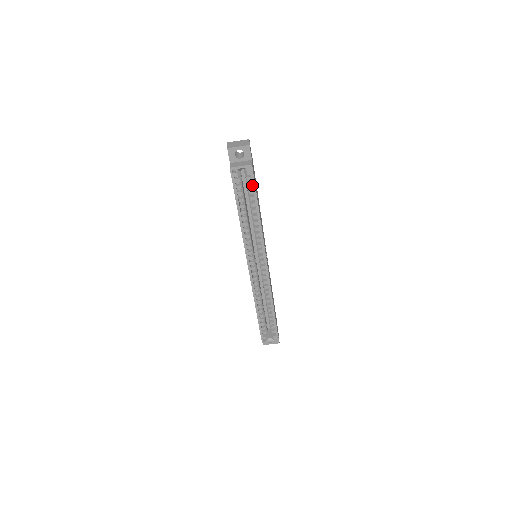
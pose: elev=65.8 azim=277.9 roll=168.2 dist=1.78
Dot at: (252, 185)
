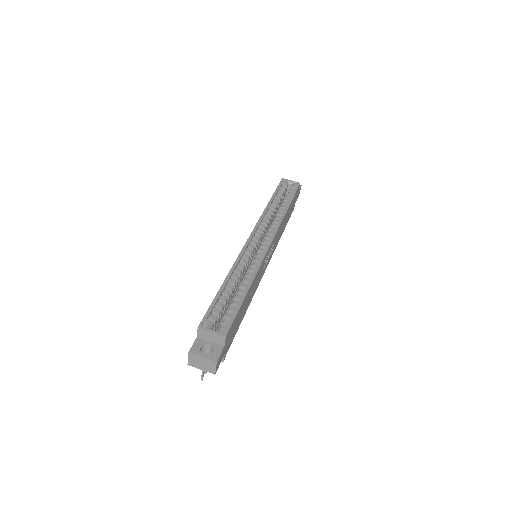
Dot at: (294, 191)
